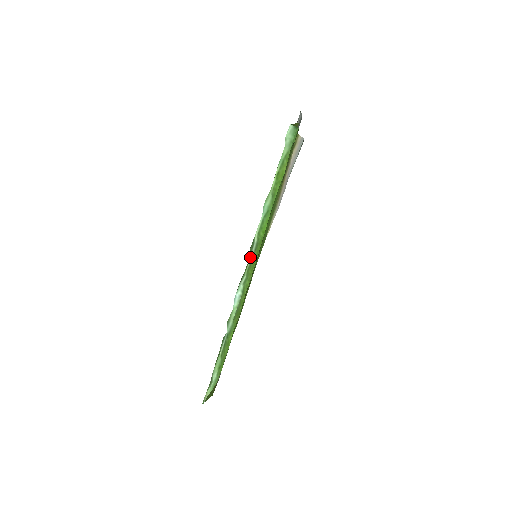
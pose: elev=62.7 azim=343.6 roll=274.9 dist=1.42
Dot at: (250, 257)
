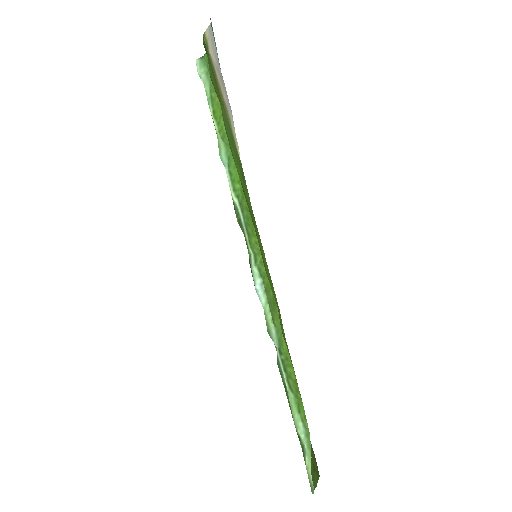
Dot at: (243, 228)
